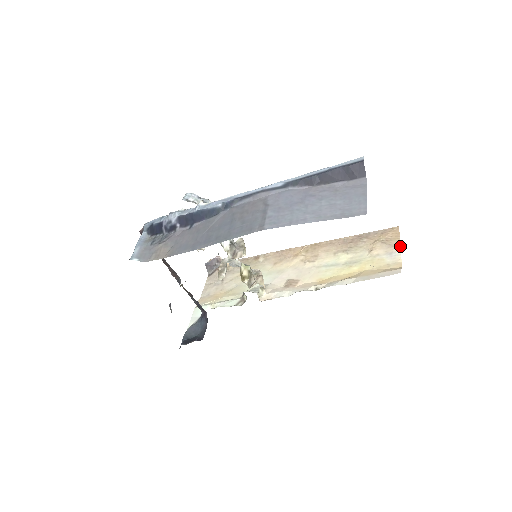
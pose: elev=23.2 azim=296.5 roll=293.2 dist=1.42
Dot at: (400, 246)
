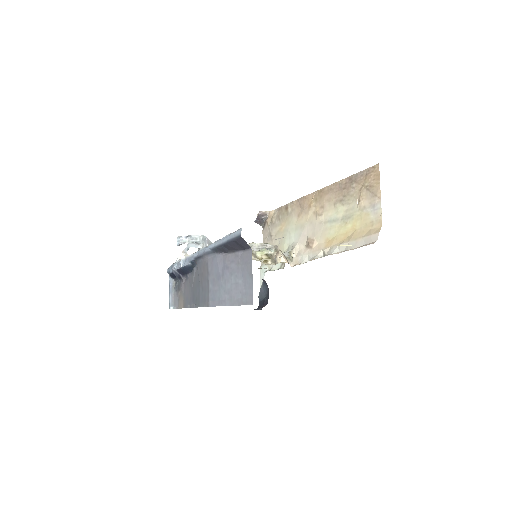
Dot at: (380, 195)
